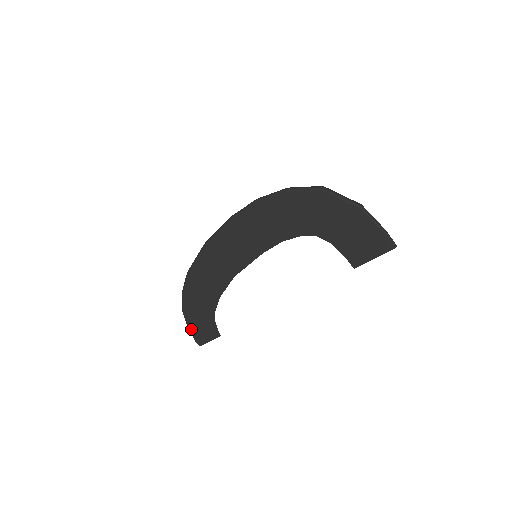
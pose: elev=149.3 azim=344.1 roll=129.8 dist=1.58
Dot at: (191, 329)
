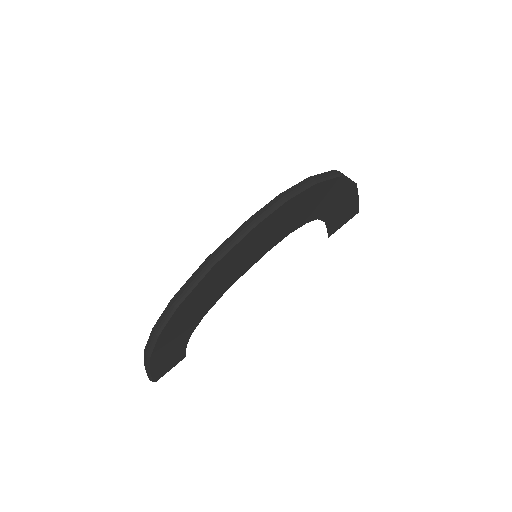
Dot at: (152, 370)
